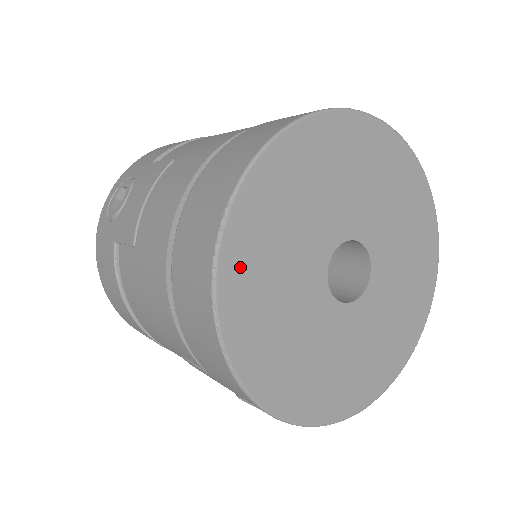
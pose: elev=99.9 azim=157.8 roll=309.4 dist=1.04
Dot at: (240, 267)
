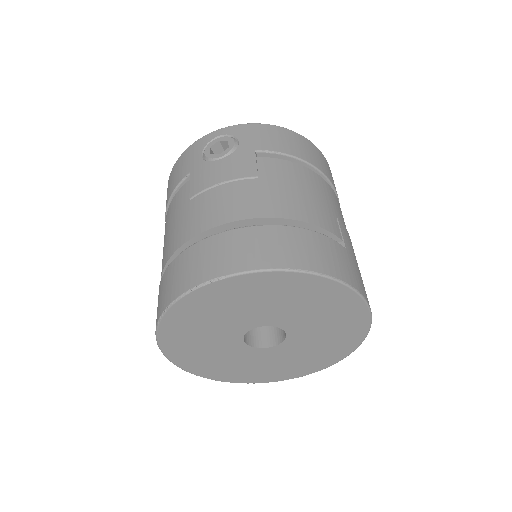
Dot at: (200, 301)
